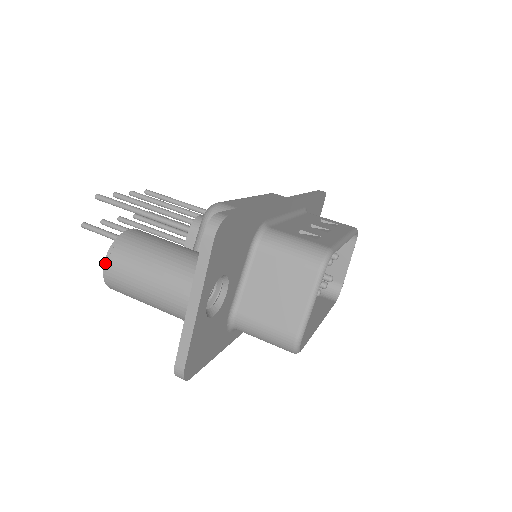
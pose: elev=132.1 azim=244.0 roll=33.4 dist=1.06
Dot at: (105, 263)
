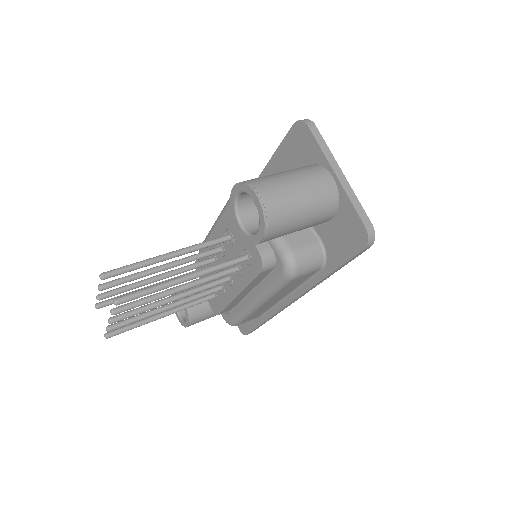
Dot at: (257, 195)
